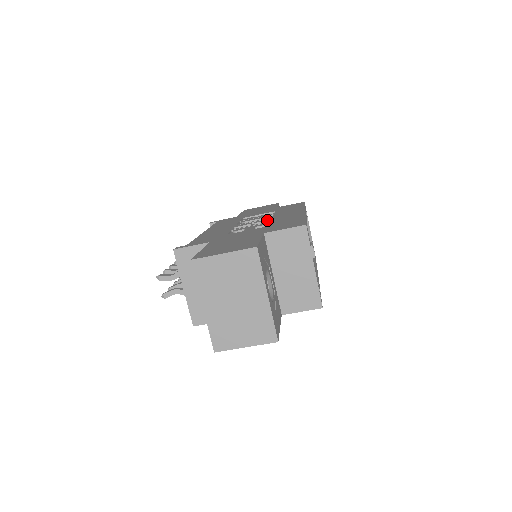
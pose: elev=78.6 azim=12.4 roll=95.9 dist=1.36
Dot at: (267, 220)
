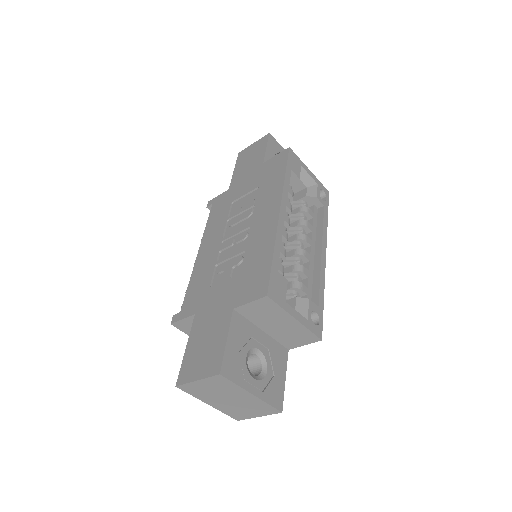
Dot at: (245, 236)
